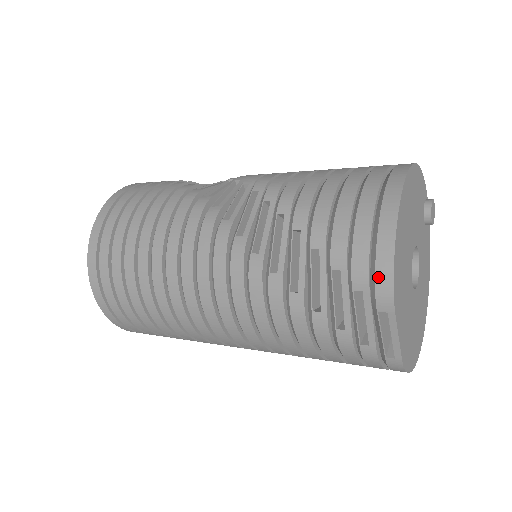
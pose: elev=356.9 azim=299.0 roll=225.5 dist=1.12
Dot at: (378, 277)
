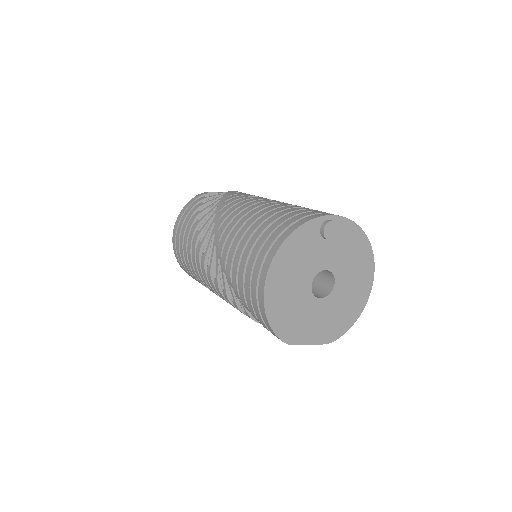
Dot at: occluded
